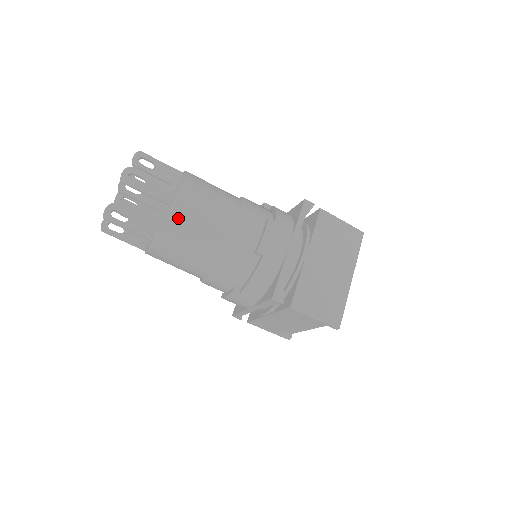
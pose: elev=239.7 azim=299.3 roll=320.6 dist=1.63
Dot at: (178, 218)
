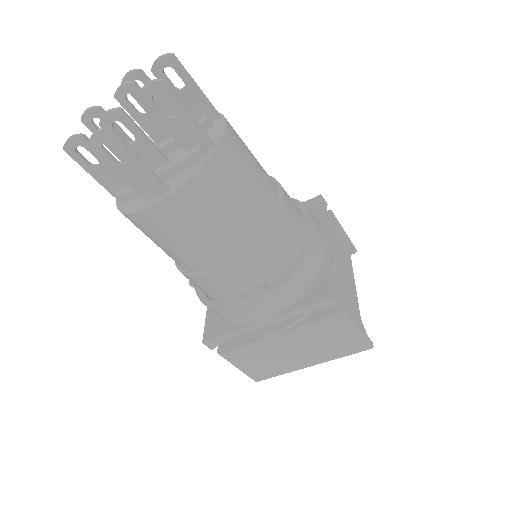
Dot at: (148, 226)
